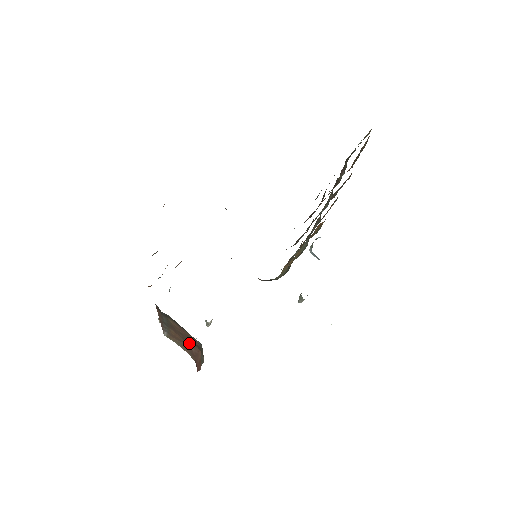
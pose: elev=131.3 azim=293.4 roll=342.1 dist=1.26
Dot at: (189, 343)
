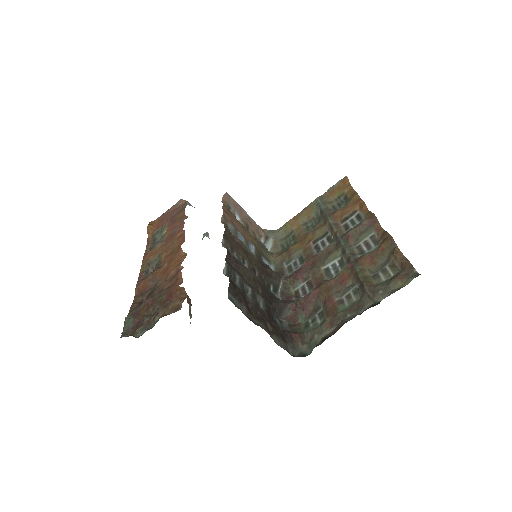
Dot at: occluded
